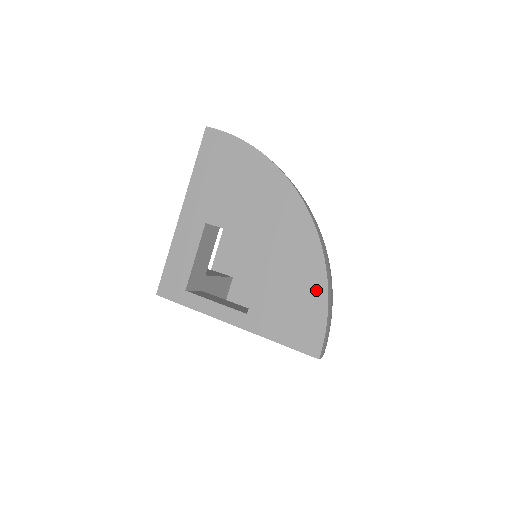
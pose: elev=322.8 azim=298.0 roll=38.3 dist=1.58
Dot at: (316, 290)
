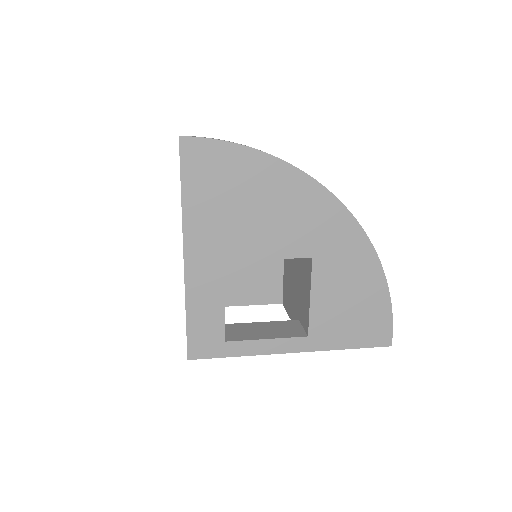
Dot at: (376, 288)
